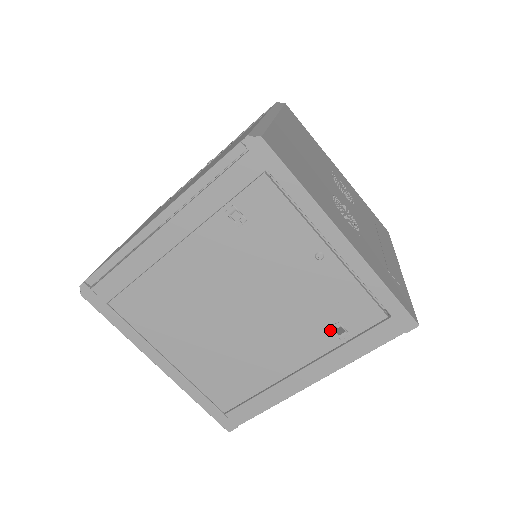
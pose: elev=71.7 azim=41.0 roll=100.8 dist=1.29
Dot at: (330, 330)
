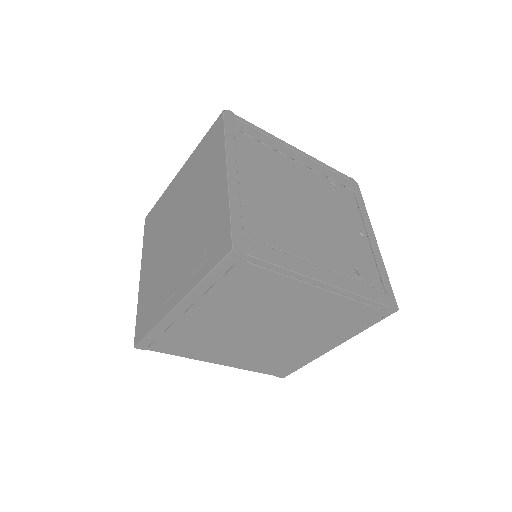
Dot at: (351, 266)
